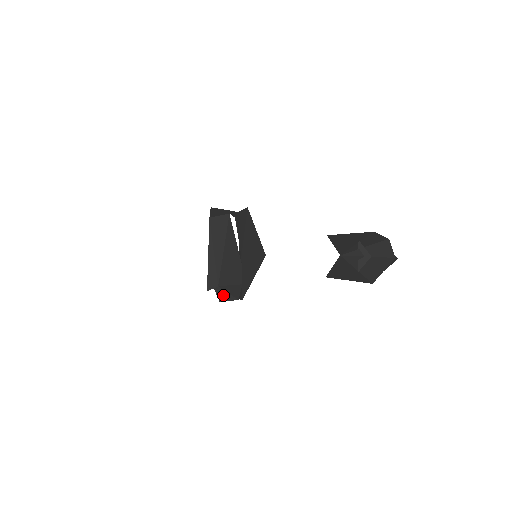
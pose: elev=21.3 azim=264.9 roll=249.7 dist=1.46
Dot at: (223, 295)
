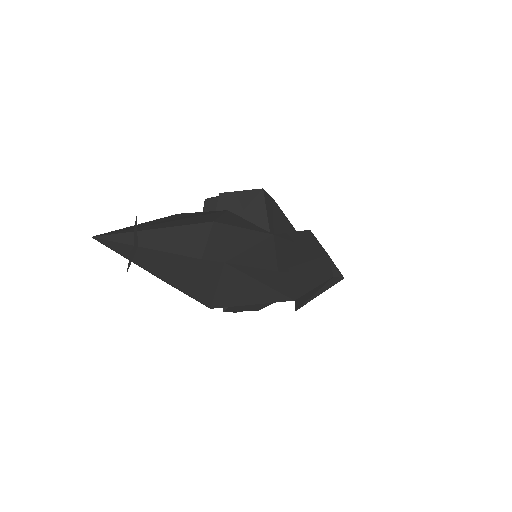
Dot at: occluded
